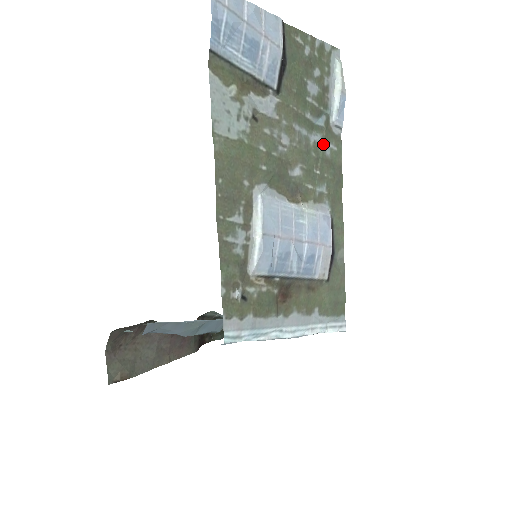
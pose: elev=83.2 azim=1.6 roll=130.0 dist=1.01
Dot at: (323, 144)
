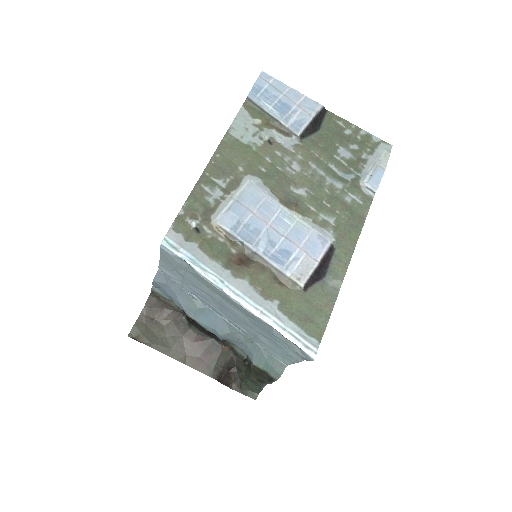
Dot at: (343, 191)
